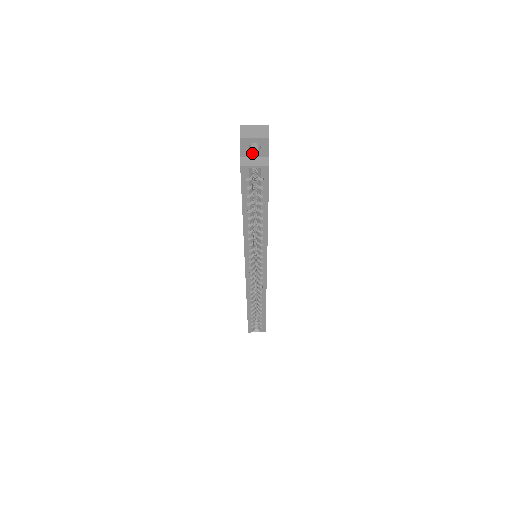
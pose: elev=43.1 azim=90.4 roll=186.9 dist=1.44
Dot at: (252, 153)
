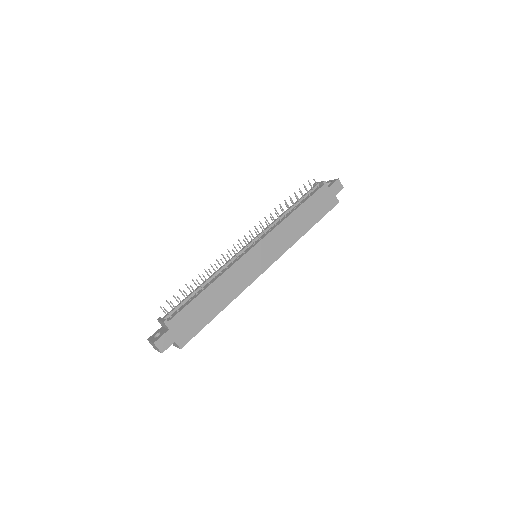
Dot at: occluded
